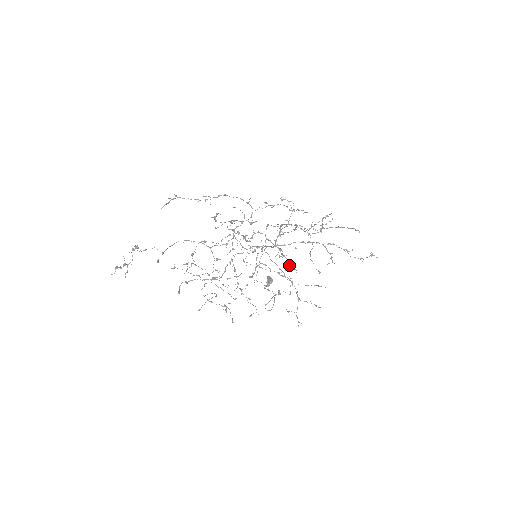
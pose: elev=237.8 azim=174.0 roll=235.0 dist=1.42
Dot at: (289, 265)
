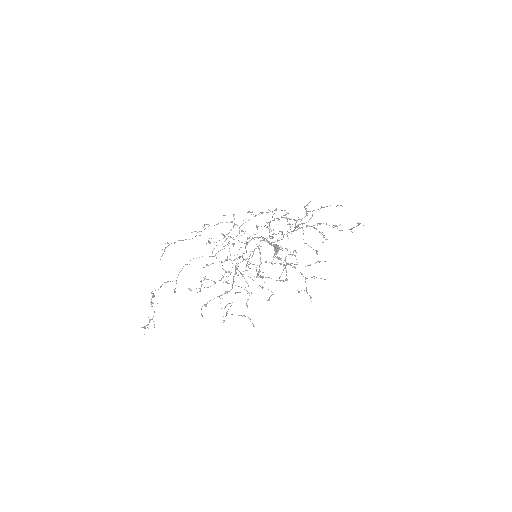
Dot at: occluded
